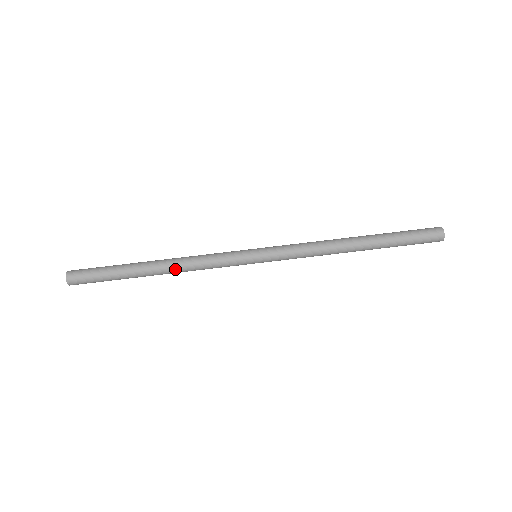
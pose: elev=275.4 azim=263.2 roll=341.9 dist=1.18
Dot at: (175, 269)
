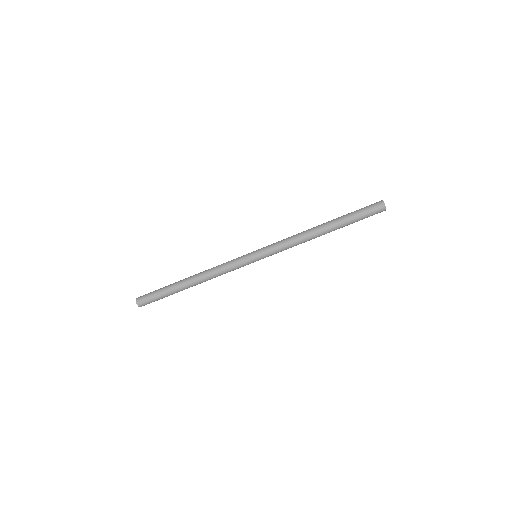
Dot at: (205, 281)
